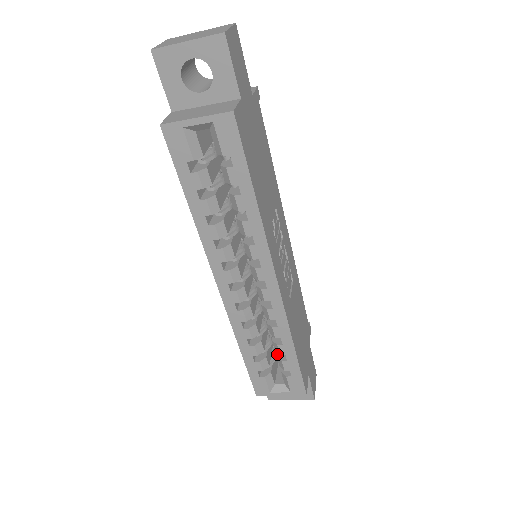
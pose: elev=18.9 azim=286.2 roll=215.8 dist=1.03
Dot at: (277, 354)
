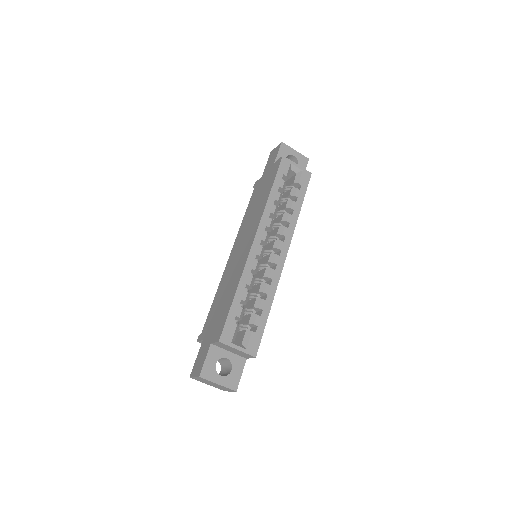
Dot at: (251, 313)
